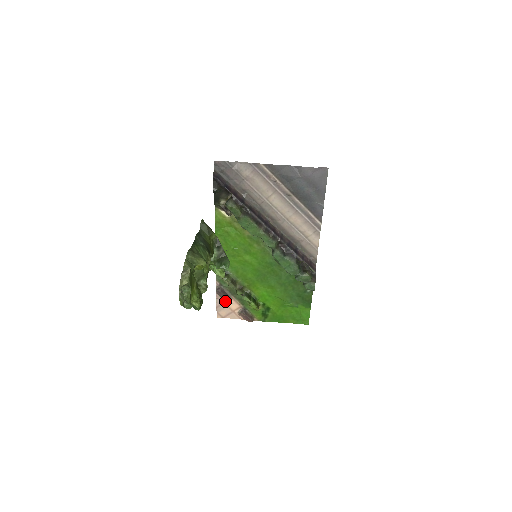
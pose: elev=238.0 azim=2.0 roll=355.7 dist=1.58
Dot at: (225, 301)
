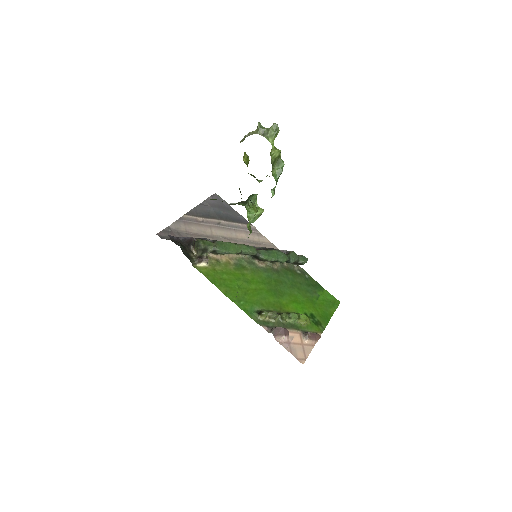
Dot at: (288, 340)
